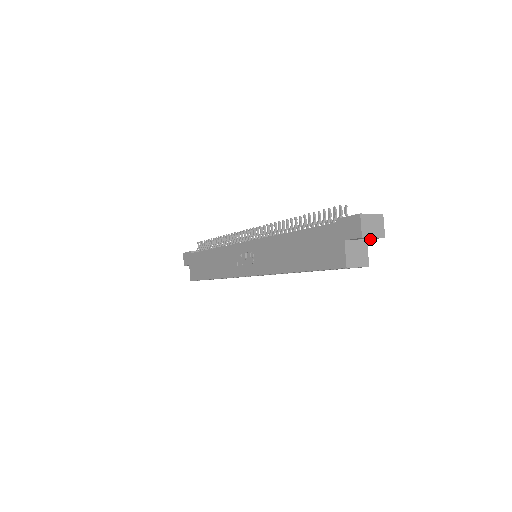
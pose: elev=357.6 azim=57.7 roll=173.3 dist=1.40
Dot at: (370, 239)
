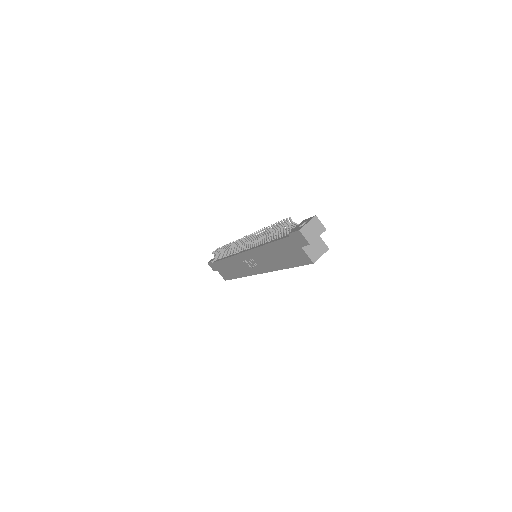
Dot at: occluded
